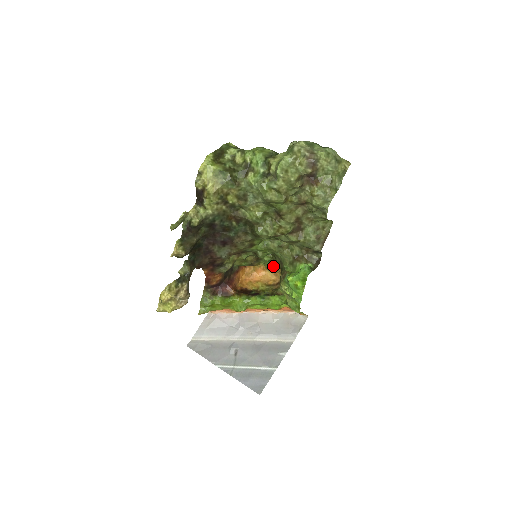
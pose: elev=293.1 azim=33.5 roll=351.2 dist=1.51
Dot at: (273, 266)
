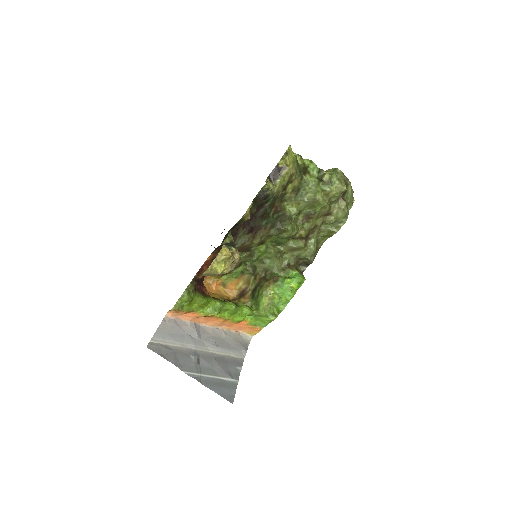
Dot at: (236, 280)
